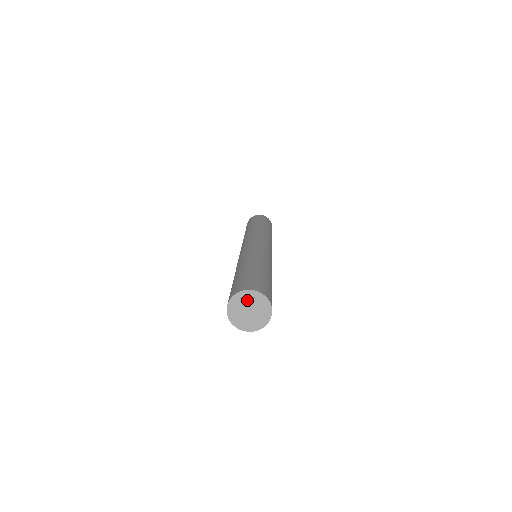
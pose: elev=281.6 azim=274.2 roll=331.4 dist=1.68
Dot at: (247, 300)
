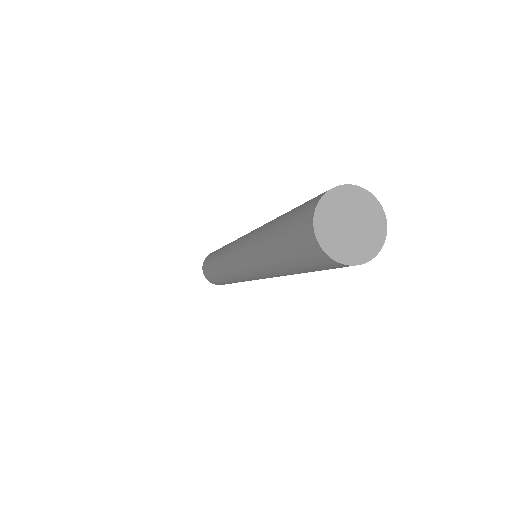
Dot at: (340, 206)
